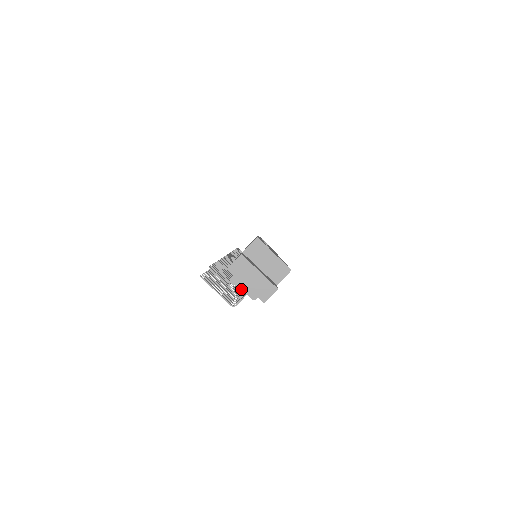
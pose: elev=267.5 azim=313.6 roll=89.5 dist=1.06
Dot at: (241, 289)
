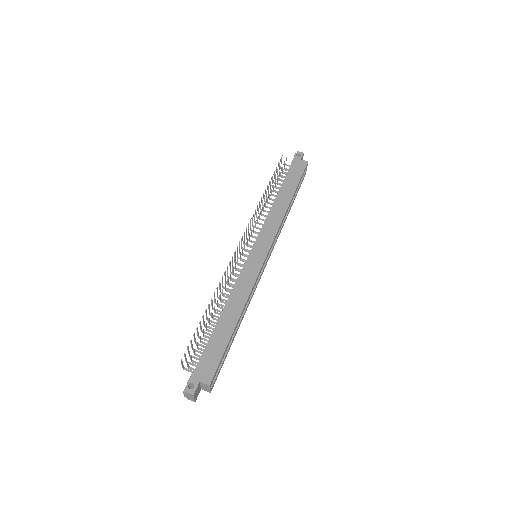
Dot at: occluded
